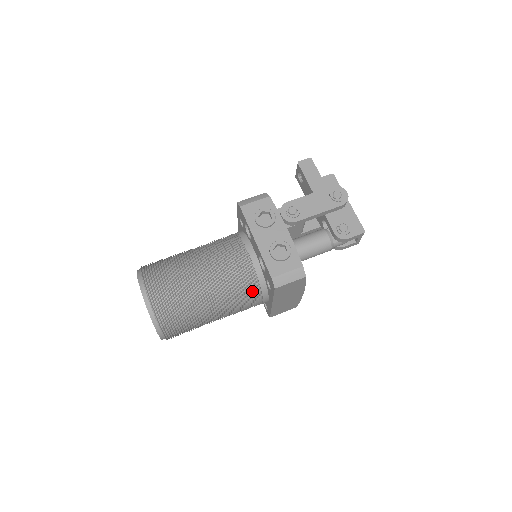
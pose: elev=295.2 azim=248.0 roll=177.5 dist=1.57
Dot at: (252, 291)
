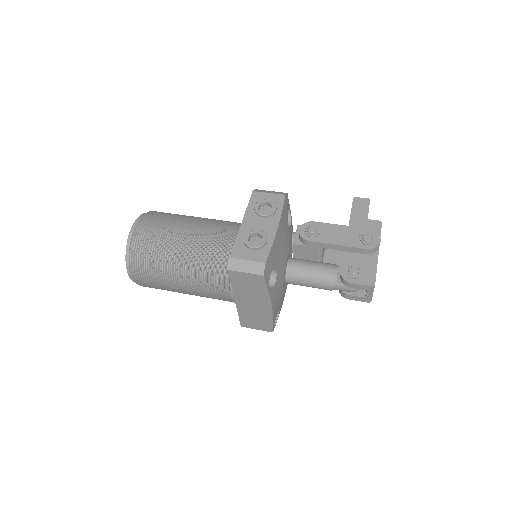
Dot at: (222, 275)
